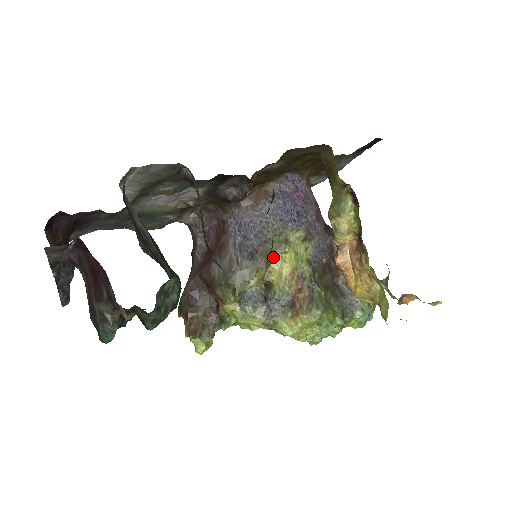
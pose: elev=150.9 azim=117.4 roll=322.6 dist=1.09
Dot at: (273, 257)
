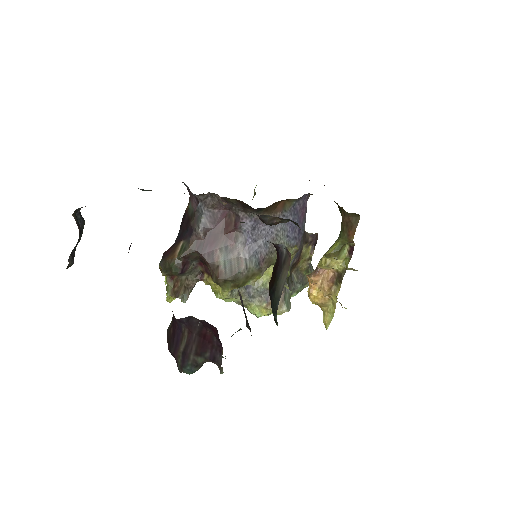
Dot at: occluded
